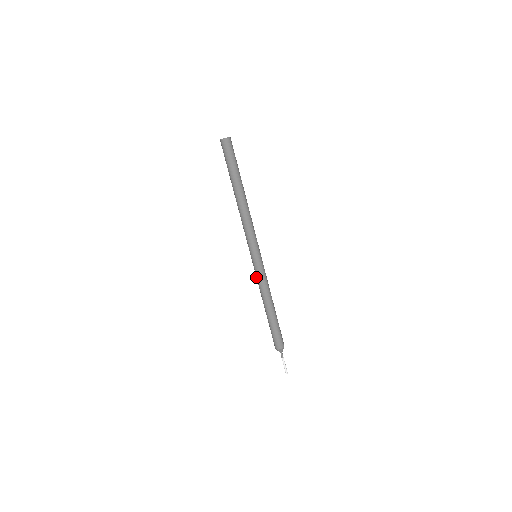
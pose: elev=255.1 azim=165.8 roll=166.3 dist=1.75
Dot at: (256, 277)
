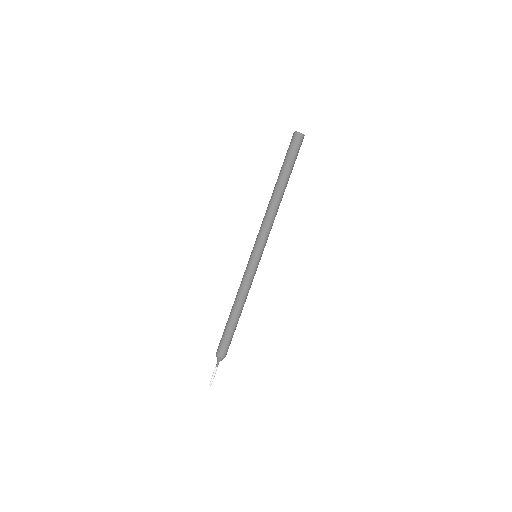
Dot at: (246, 277)
